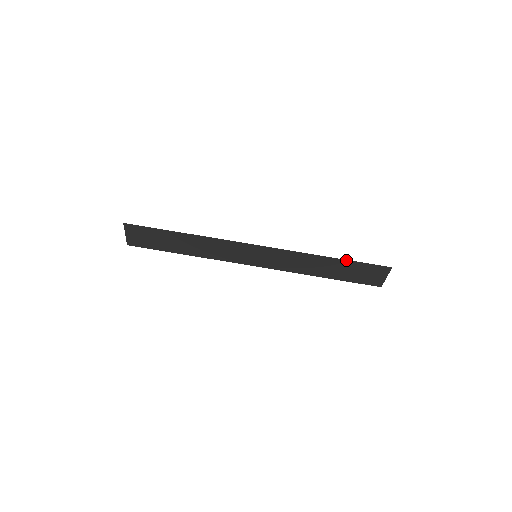
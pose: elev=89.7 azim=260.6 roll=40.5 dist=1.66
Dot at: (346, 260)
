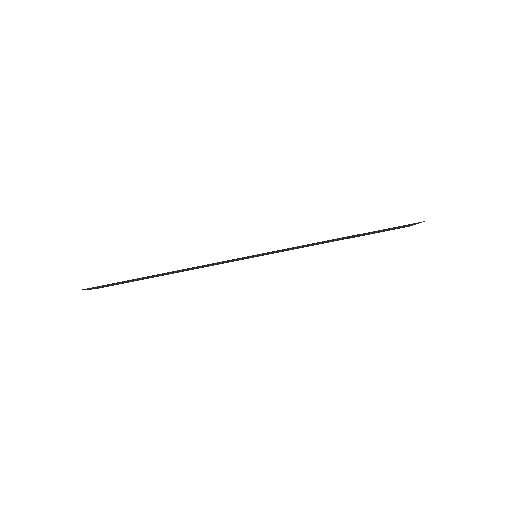
Dot at: (369, 232)
